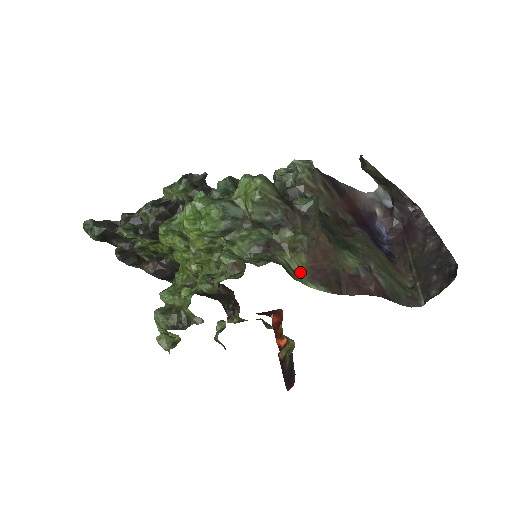
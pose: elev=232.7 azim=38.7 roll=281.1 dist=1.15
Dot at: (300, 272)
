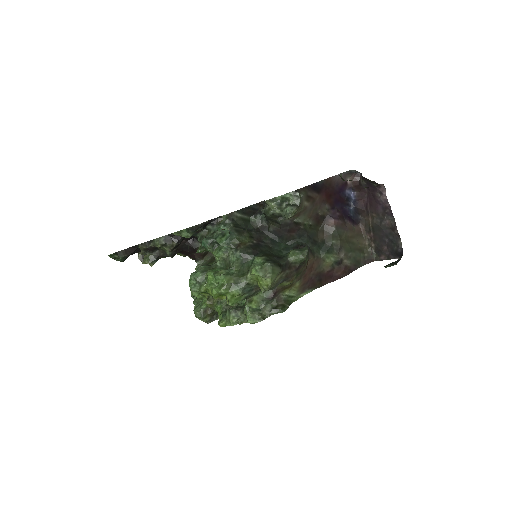
Dot at: (296, 293)
